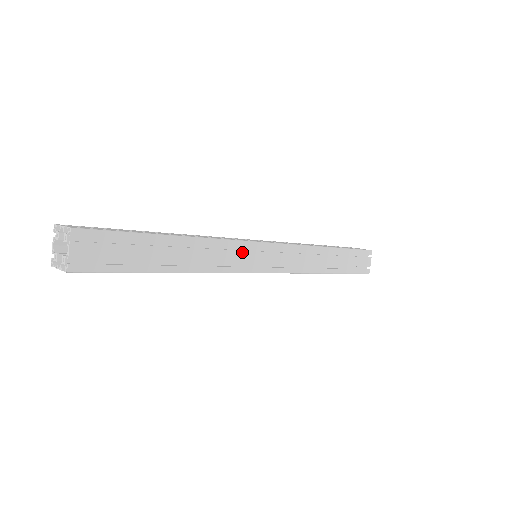
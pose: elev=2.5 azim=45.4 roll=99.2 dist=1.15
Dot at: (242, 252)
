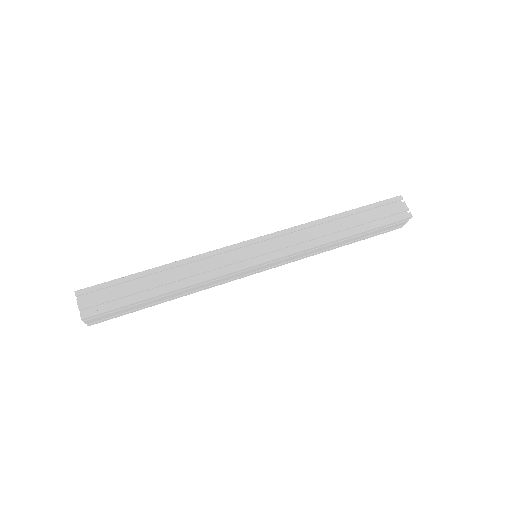
Dot at: (233, 275)
